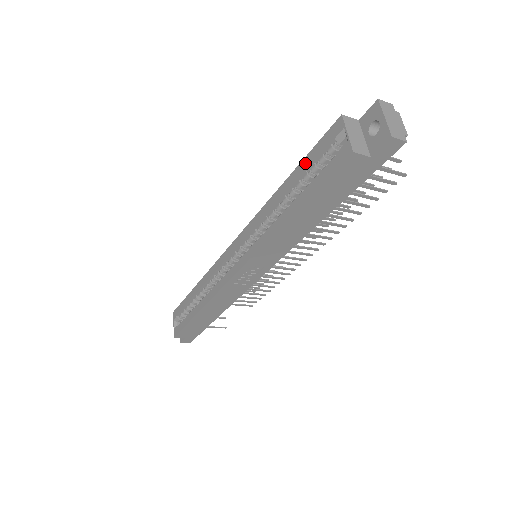
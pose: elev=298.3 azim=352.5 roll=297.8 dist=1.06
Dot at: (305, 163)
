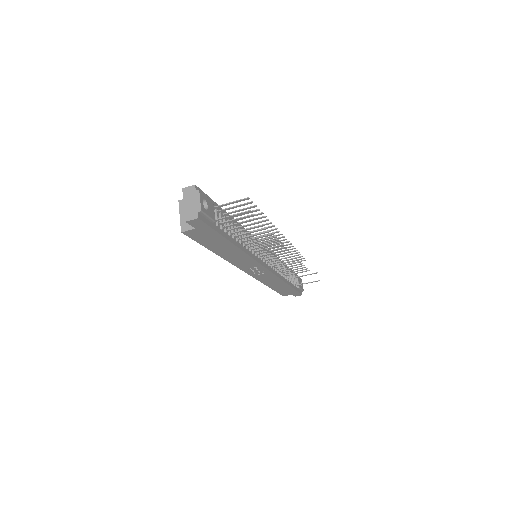
Dot at: occluded
